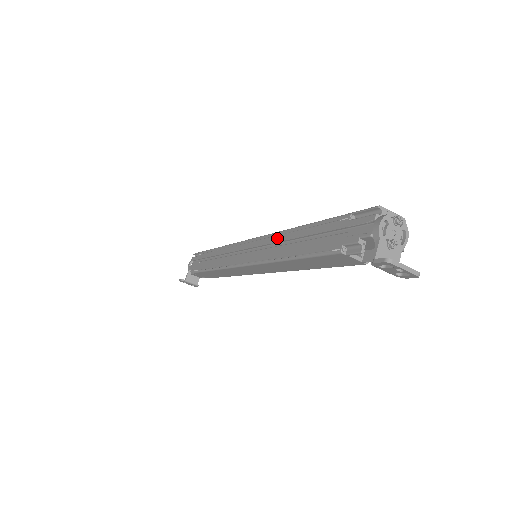
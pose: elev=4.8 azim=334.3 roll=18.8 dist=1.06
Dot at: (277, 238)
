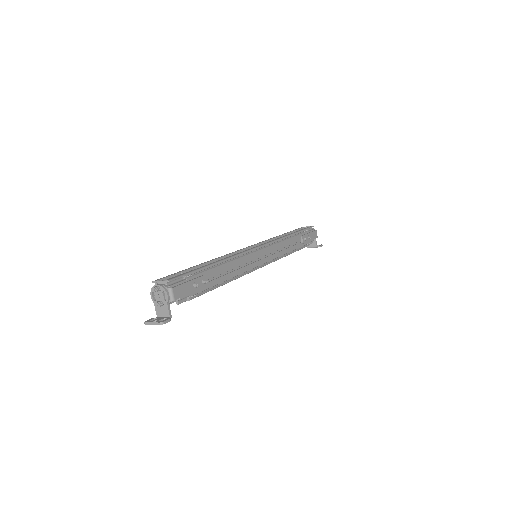
Dot at: occluded
